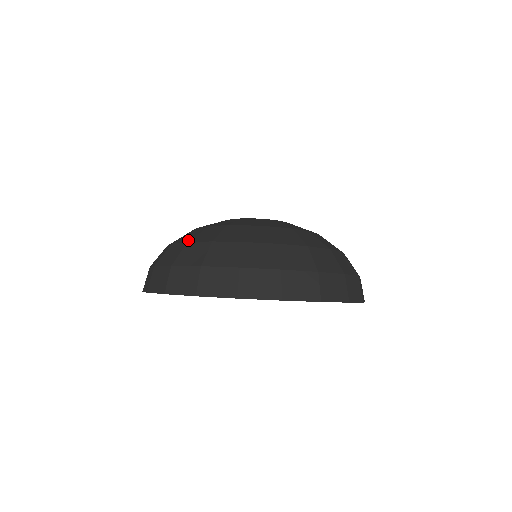
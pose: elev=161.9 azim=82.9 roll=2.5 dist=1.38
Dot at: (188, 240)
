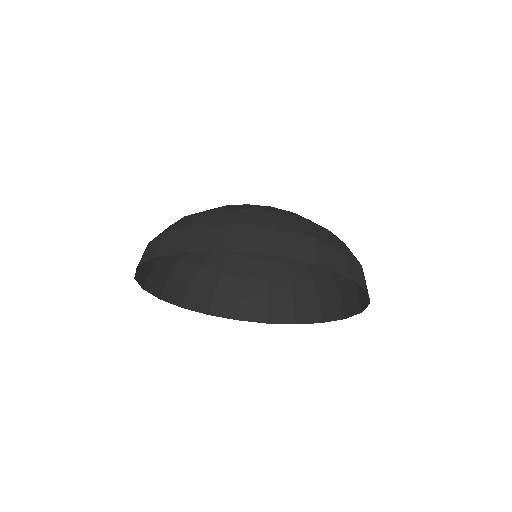
Dot at: (271, 210)
